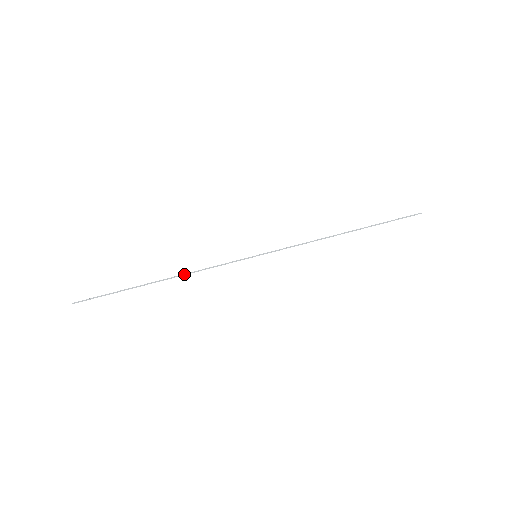
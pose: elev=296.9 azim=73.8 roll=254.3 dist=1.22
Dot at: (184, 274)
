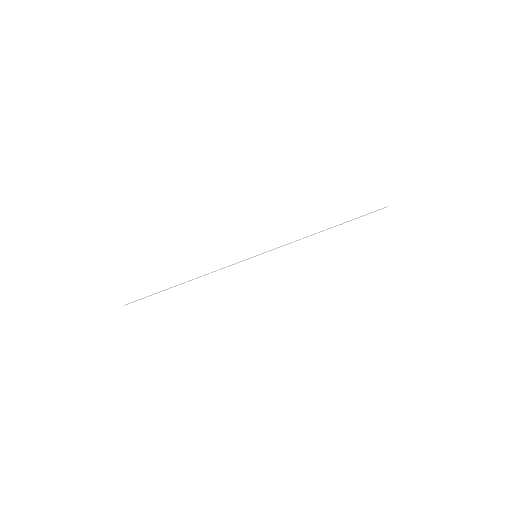
Dot at: occluded
